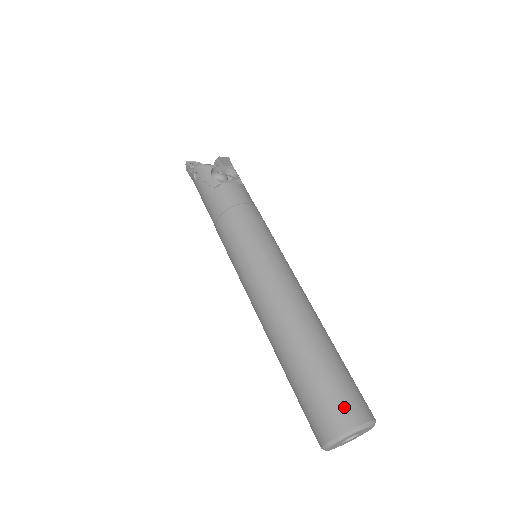
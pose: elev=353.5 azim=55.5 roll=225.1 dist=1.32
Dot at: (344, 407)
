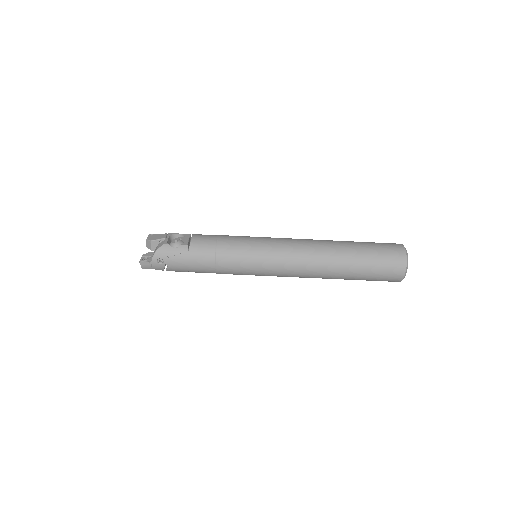
Dot at: (393, 251)
